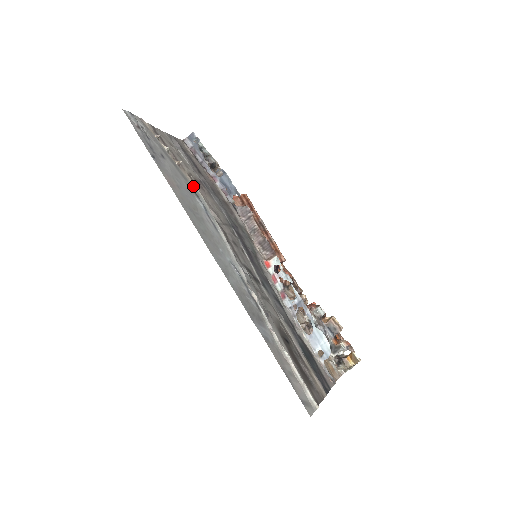
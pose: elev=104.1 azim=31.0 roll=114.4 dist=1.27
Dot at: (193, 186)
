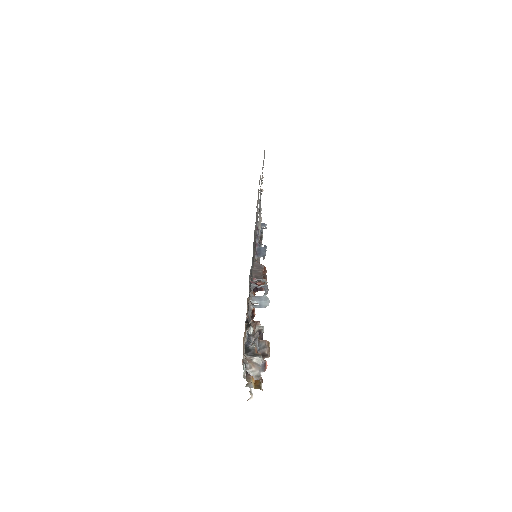
Dot at: occluded
